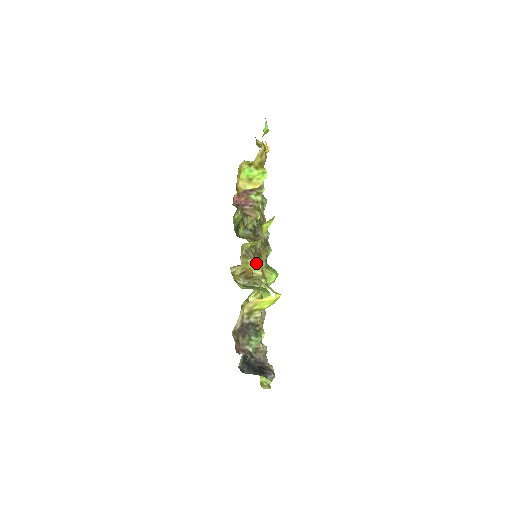
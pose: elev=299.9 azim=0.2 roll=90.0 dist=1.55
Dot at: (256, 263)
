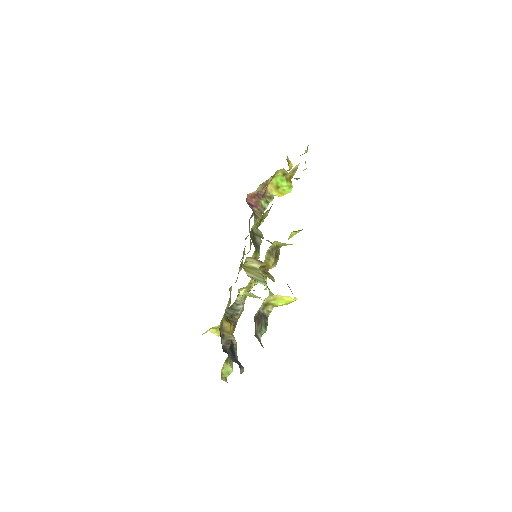
Dot at: occluded
